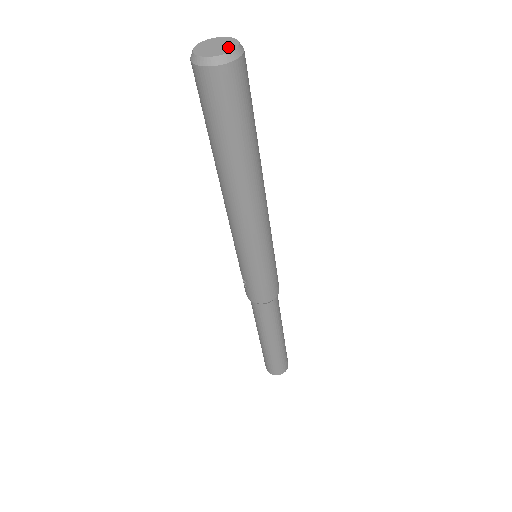
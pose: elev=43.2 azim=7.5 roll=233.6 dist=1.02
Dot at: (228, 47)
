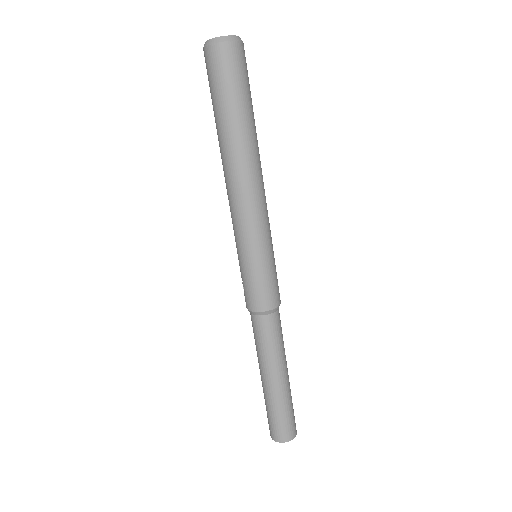
Dot at: (227, 37)
